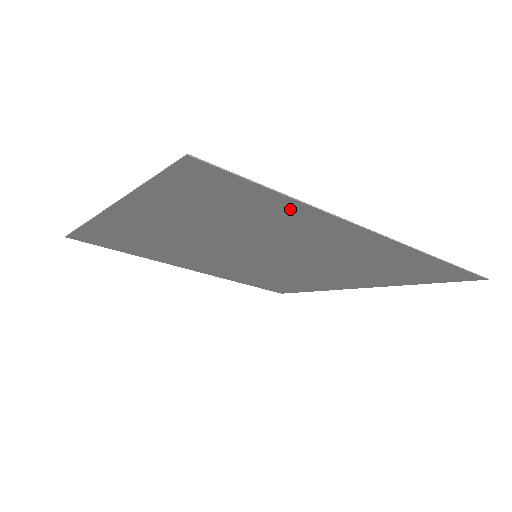
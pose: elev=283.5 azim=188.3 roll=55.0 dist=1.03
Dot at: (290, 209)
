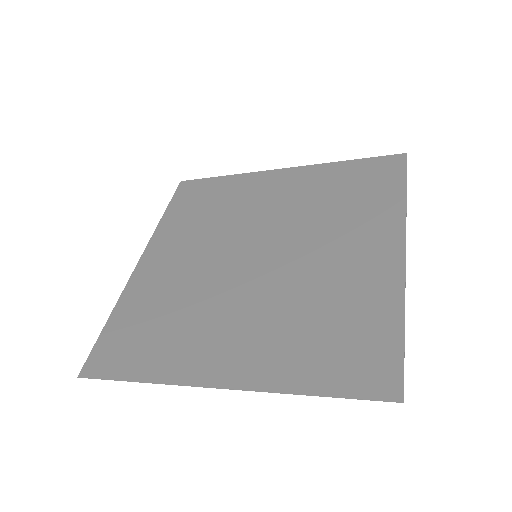
Dot at: (157, 367)
